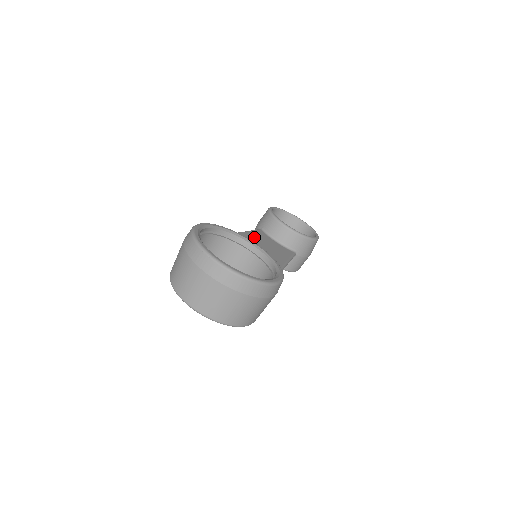
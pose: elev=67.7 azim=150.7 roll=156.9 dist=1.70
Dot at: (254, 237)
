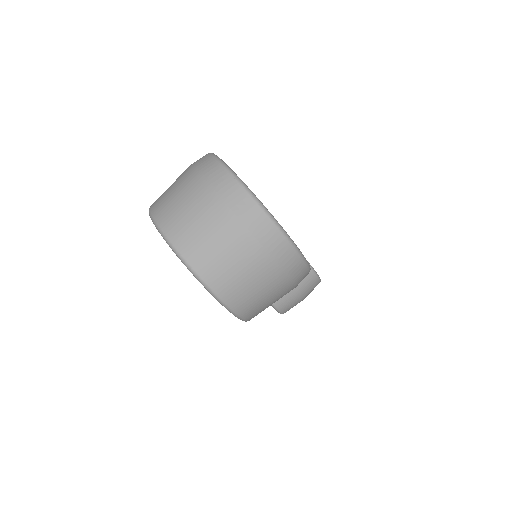
Dot at: occluded
